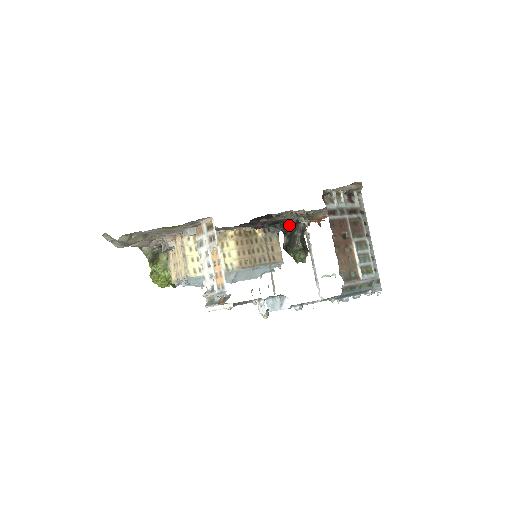
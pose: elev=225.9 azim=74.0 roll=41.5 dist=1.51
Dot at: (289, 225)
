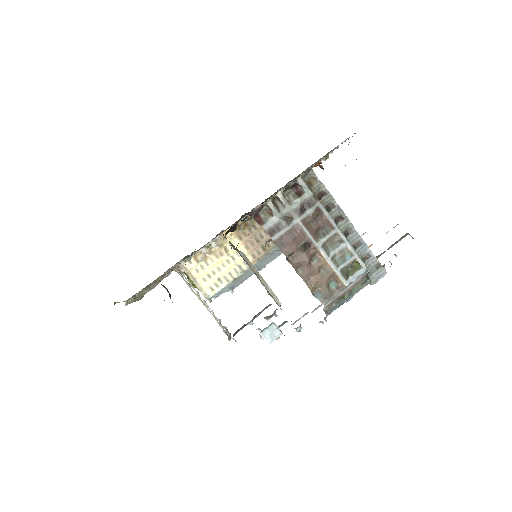
Dot at: occluded
